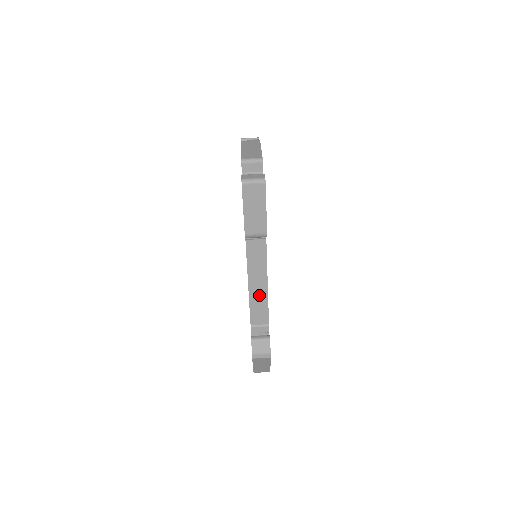
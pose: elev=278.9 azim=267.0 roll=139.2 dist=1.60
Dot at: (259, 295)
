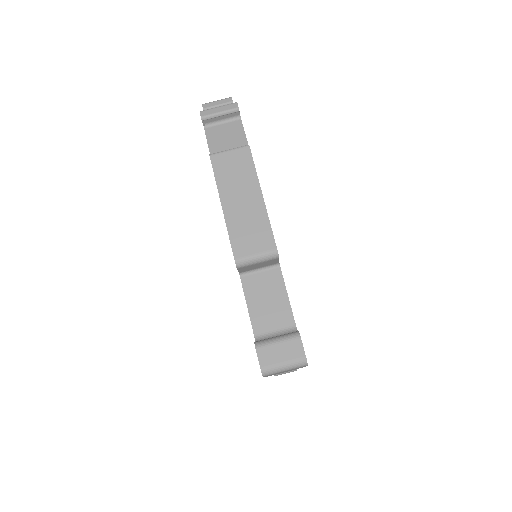
Dot at: occluded
